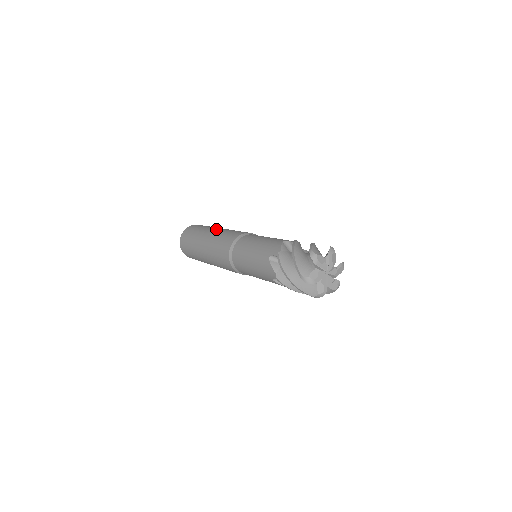
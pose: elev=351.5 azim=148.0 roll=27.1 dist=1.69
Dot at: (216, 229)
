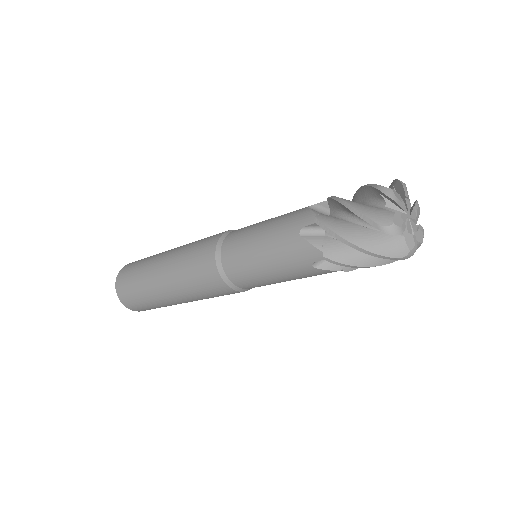
Dot at: occluded
